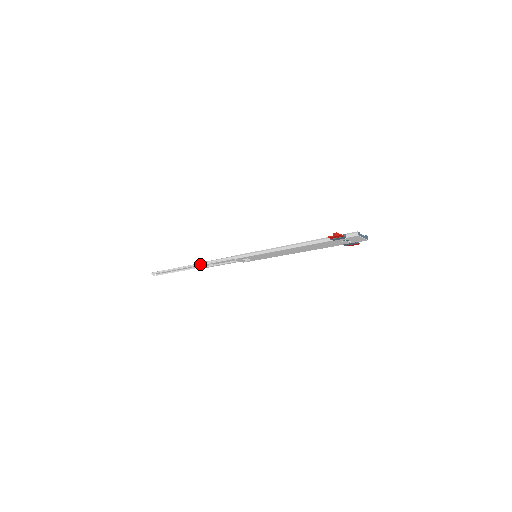
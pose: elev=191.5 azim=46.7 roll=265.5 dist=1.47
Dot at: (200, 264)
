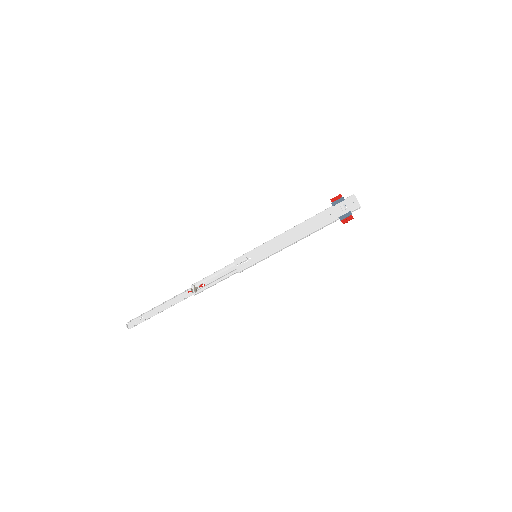
Dot at: (194, 284)
